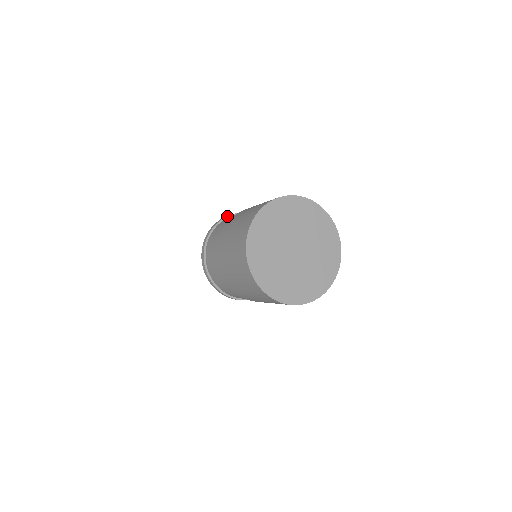
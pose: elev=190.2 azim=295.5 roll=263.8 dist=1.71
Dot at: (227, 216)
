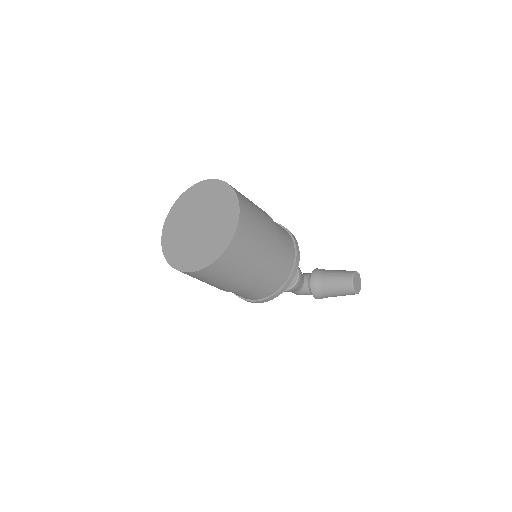
Dot at: occluded
